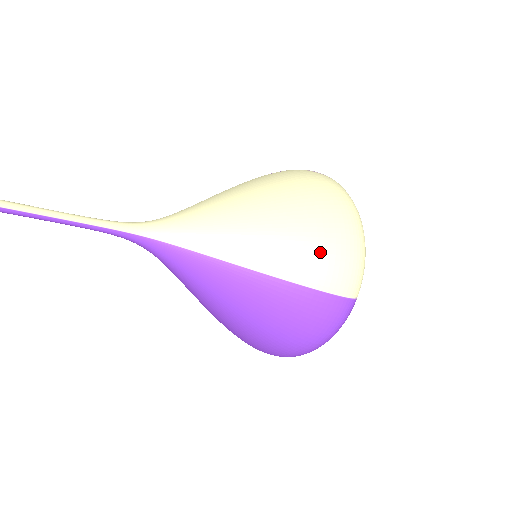
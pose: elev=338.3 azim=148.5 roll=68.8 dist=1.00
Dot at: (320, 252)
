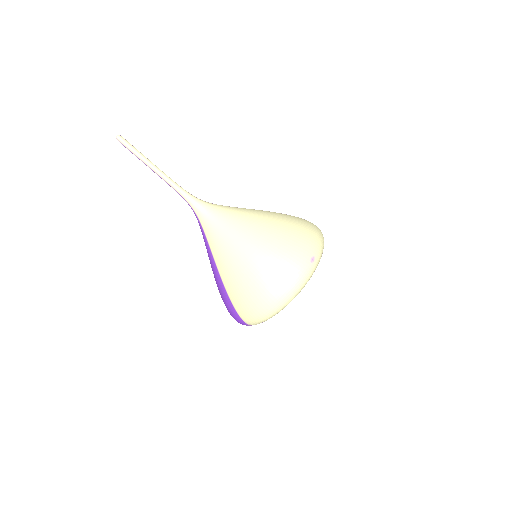
Dot at: (243, 295)
